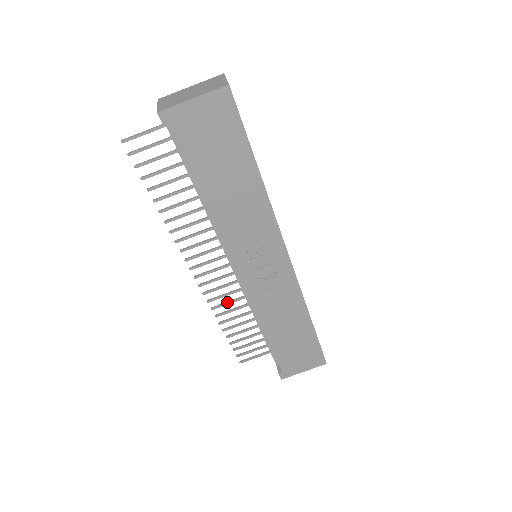
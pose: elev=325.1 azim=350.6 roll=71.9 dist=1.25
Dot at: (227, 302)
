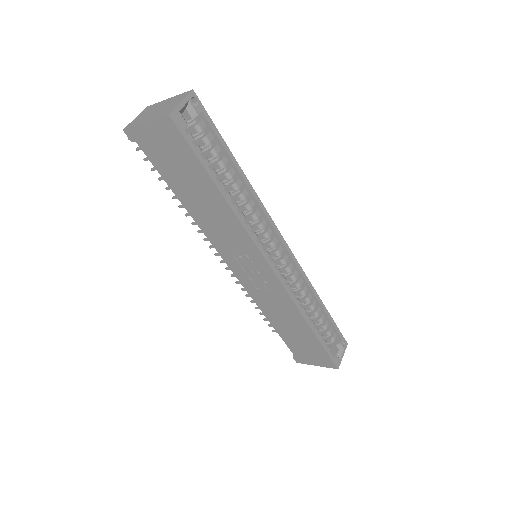
Dot at: occluded
